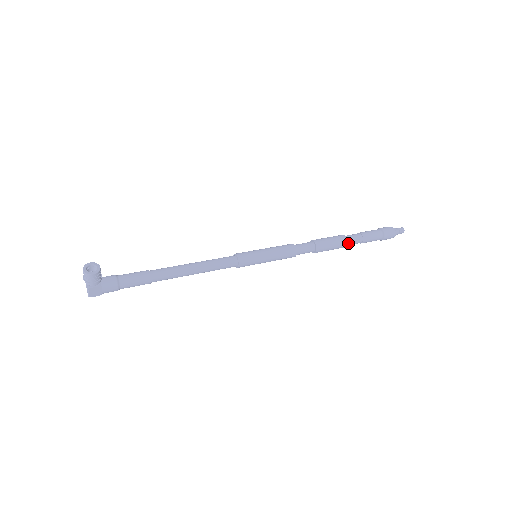
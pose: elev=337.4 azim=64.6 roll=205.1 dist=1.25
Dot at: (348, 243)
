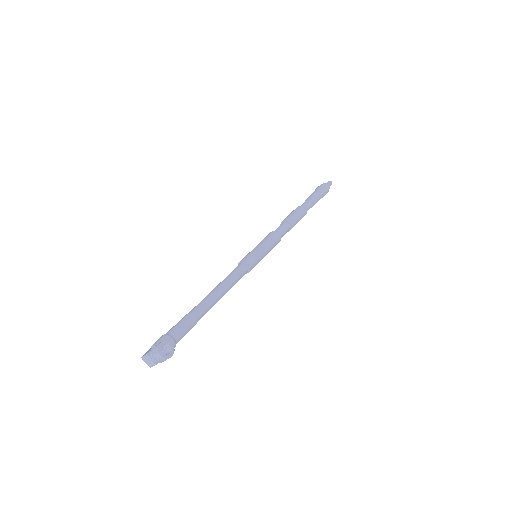
Dot at: (306, 213)
